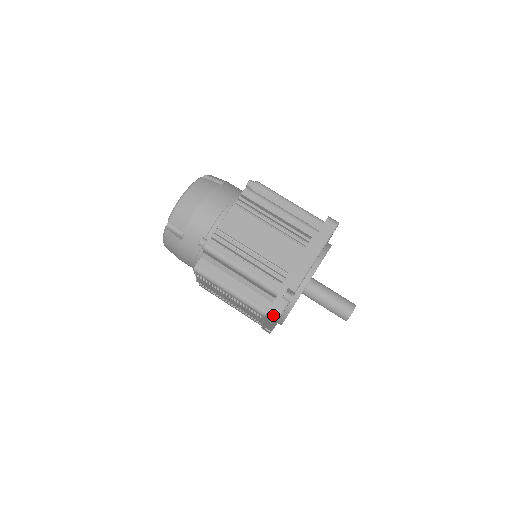
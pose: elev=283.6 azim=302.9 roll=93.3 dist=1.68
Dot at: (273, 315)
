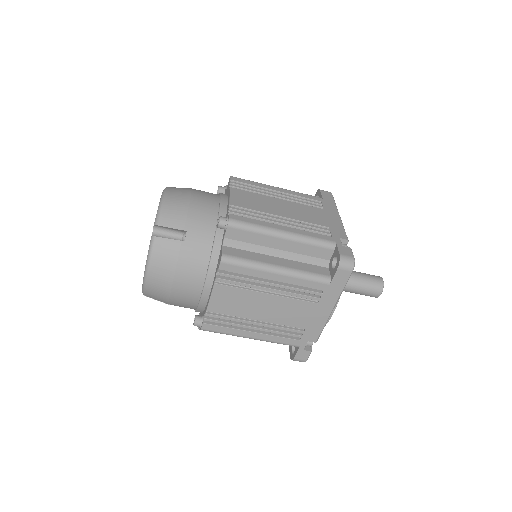
Dot at: occluded
